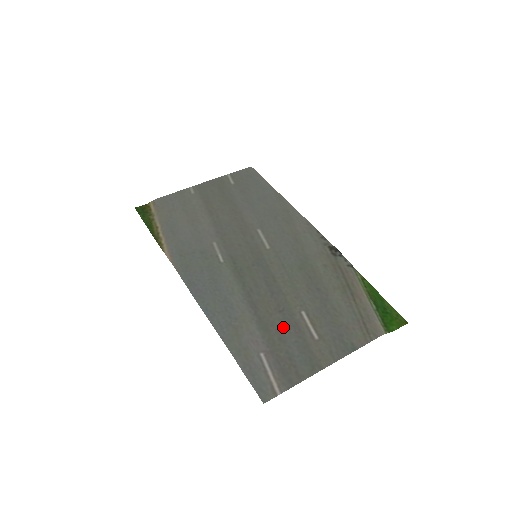
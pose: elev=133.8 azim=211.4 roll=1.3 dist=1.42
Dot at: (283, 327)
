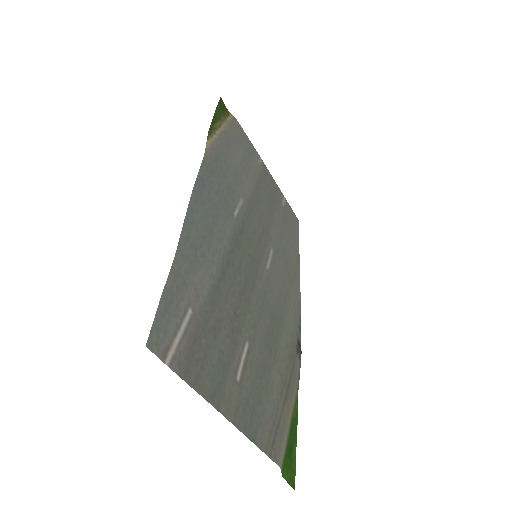
Dot at: (226, 325)
